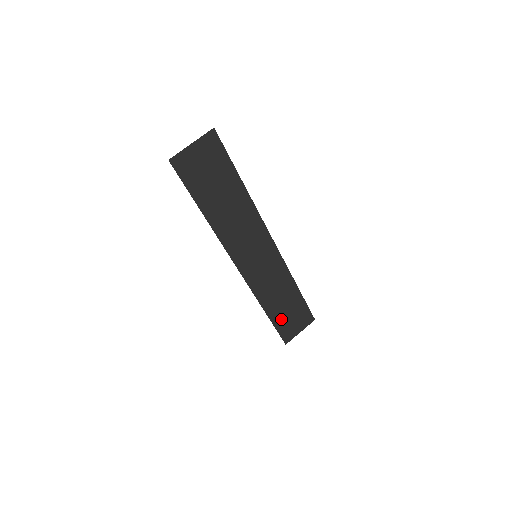
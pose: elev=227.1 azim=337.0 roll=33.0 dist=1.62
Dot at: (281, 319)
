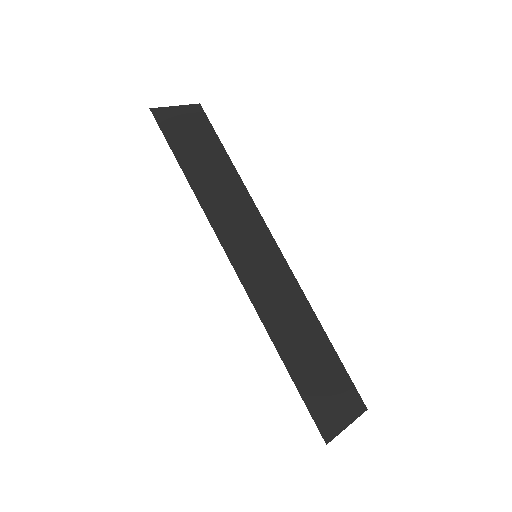
Dot at: (309, 383)
